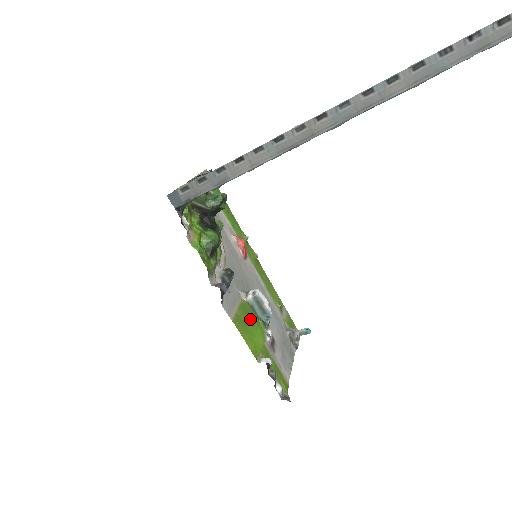
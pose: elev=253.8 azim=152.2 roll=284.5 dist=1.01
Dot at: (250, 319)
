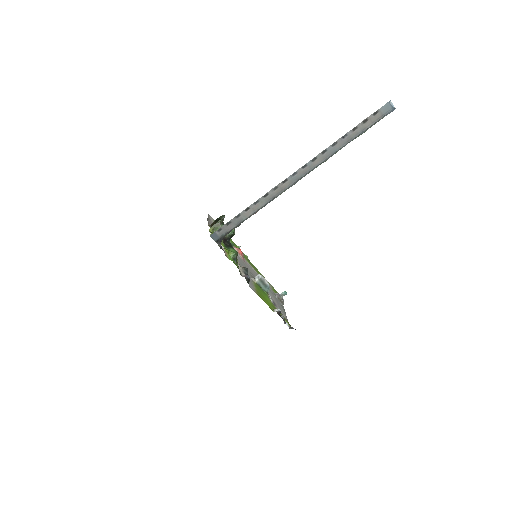
Dot at: (261, 291)
